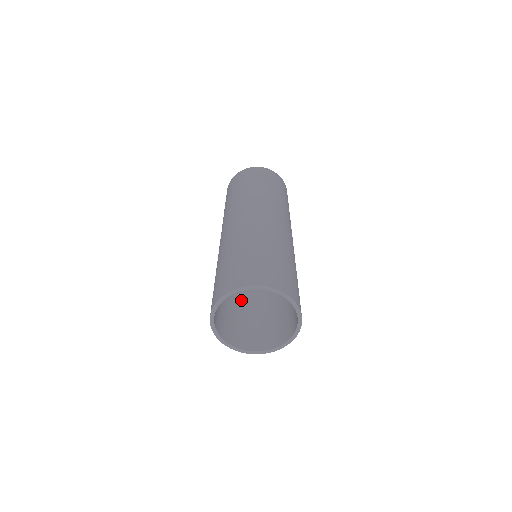
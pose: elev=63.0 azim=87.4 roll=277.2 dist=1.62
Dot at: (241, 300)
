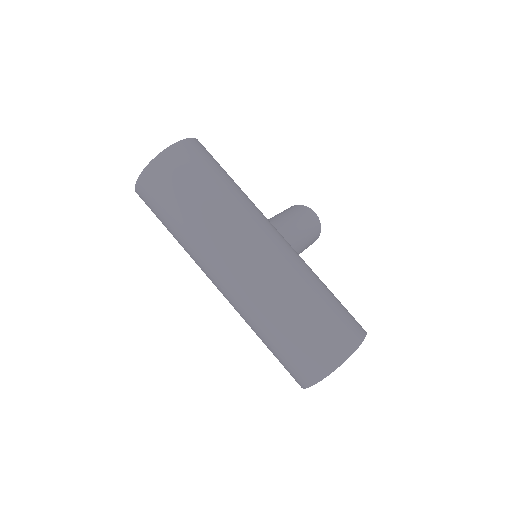
Dot at: occluded
